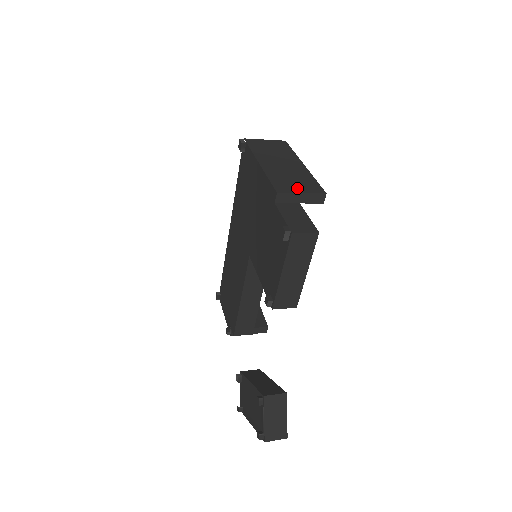
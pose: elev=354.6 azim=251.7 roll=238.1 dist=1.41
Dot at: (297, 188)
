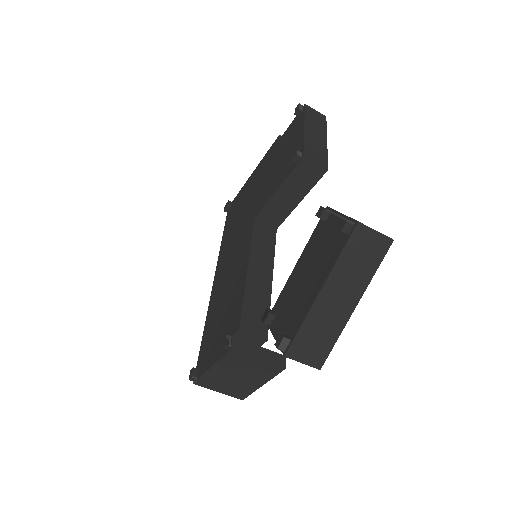
Dot at: occluded
